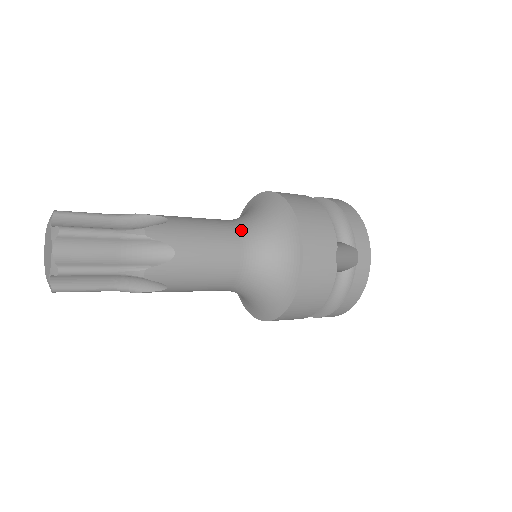
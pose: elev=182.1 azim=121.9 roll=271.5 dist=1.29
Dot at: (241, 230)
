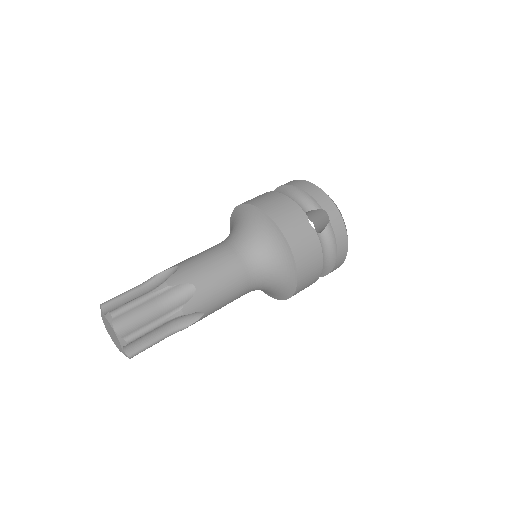
Dot at: (233, 244)
